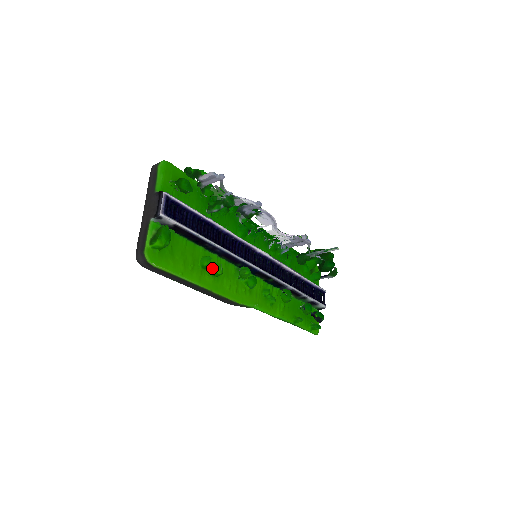
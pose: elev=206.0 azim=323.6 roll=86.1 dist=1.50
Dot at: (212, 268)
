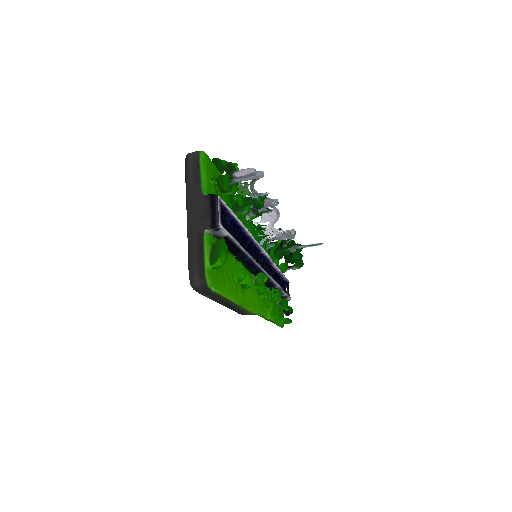
Dot at: (244, 280)
